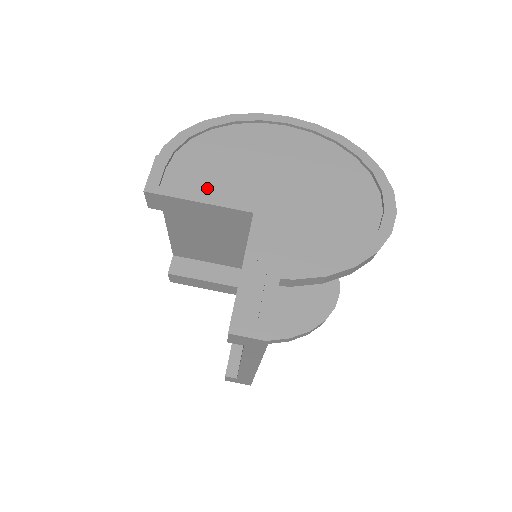
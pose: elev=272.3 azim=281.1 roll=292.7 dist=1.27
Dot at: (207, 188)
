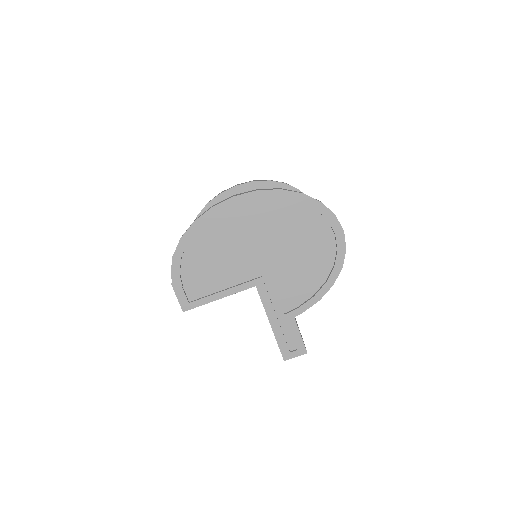
Dot at: (217, 285)
